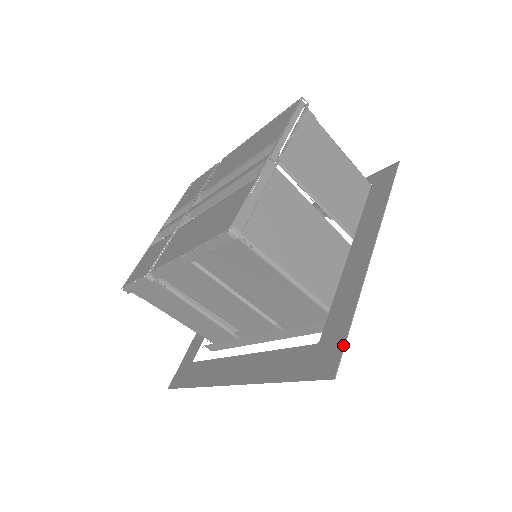
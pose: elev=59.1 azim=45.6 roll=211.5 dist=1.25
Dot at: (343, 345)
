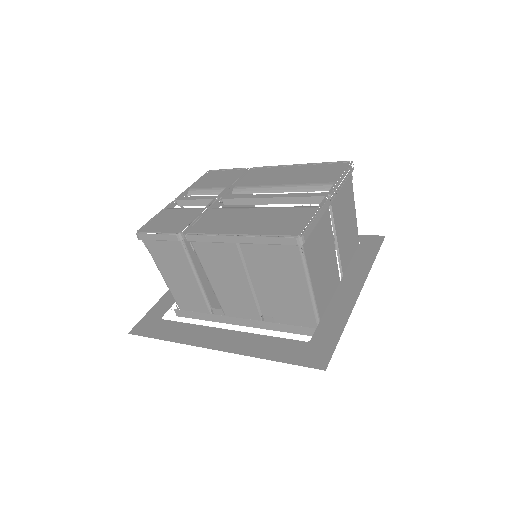
Dot at: (333, 349)
